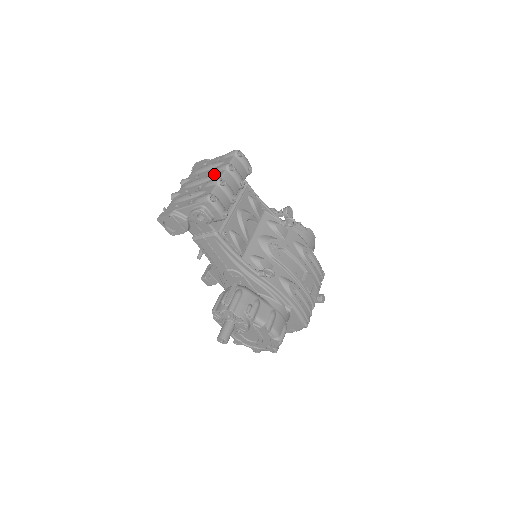
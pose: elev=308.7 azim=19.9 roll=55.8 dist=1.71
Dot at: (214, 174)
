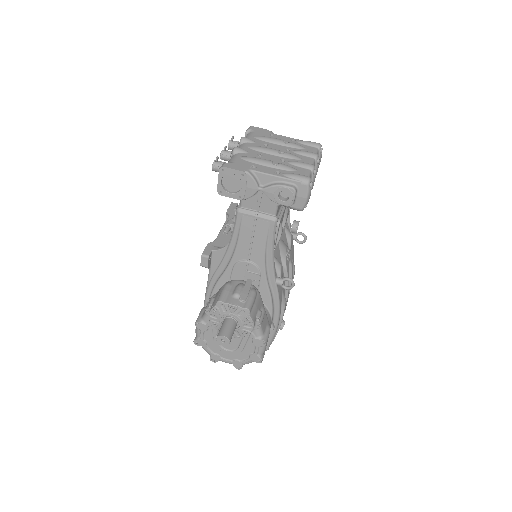
Dot at: (298, 155)
